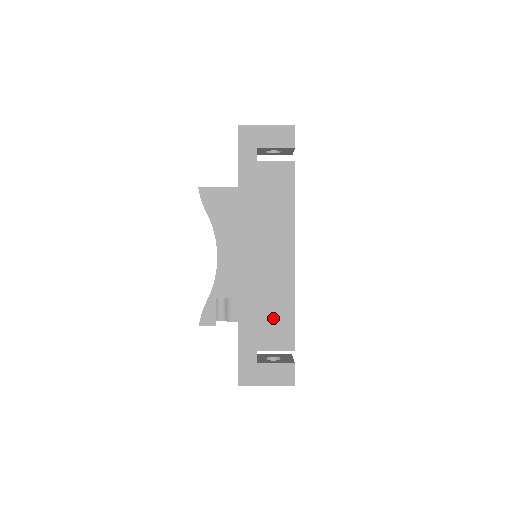
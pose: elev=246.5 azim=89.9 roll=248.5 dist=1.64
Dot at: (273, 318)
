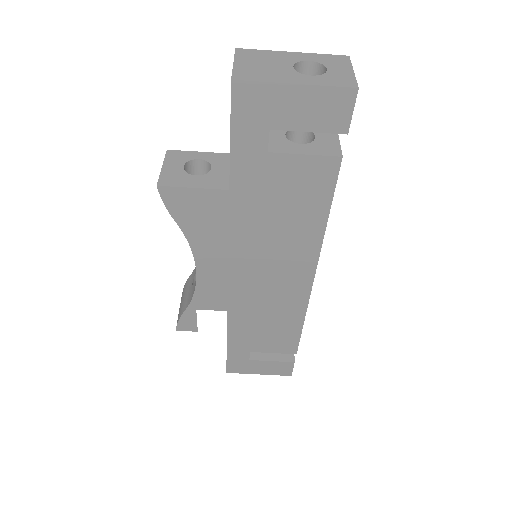
Dot at: (273, 330)
